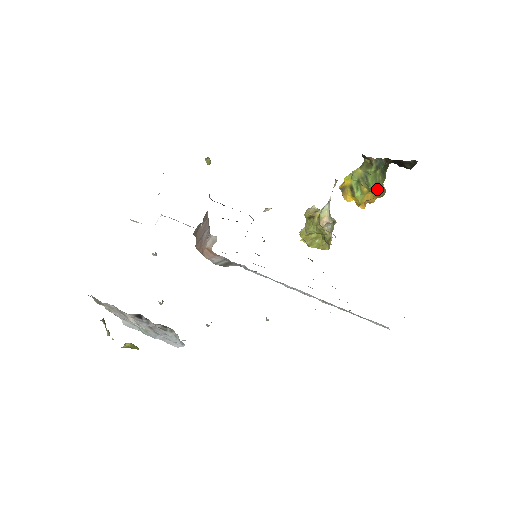
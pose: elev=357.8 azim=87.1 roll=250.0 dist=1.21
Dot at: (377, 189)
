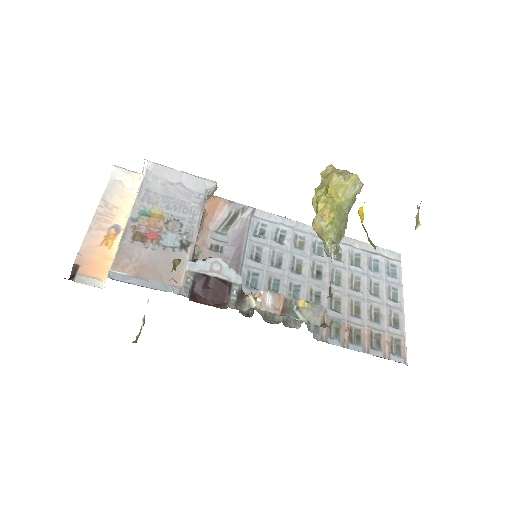
Dot at: occluded
